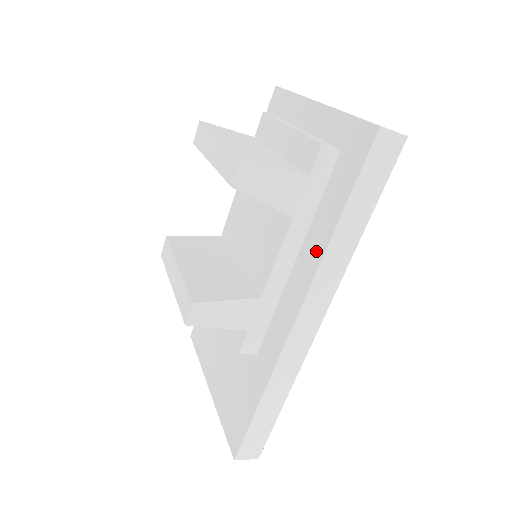
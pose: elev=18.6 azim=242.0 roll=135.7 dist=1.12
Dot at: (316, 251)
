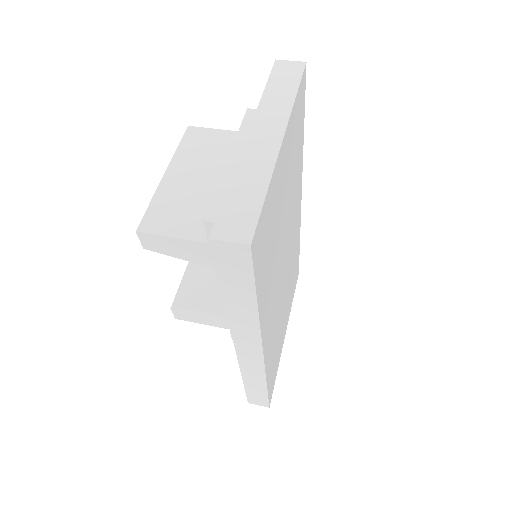
Dot at: occluded
